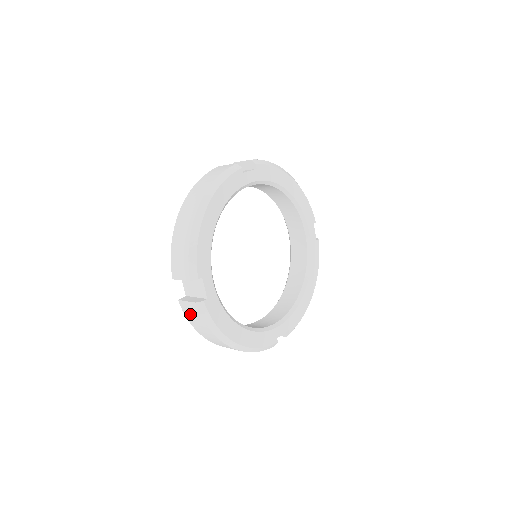
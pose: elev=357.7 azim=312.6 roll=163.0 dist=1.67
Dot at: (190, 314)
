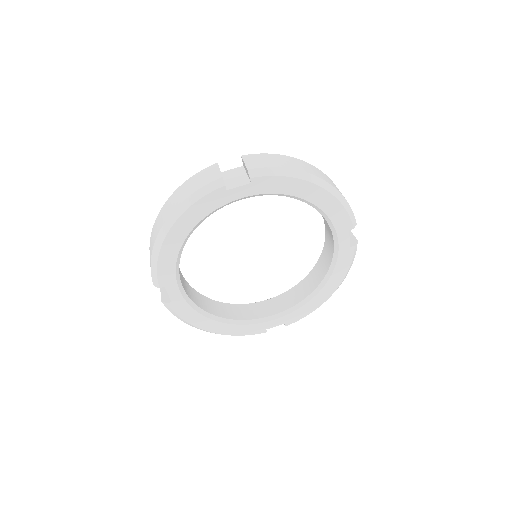
Dot at: occluded
